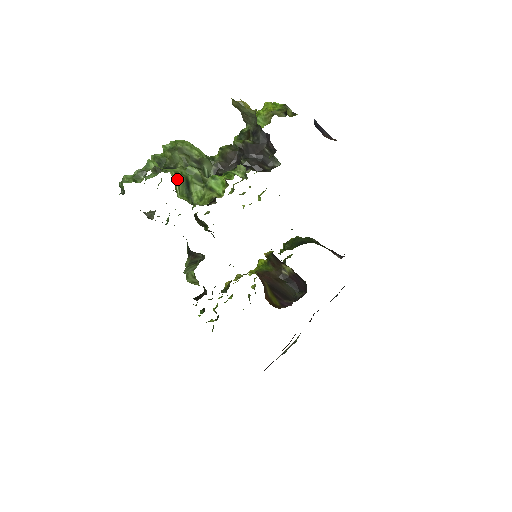
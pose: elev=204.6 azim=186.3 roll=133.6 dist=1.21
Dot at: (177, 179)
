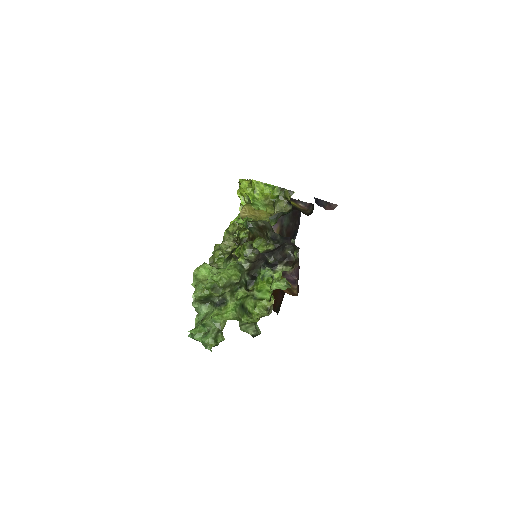
Dot at: (238, 313)
